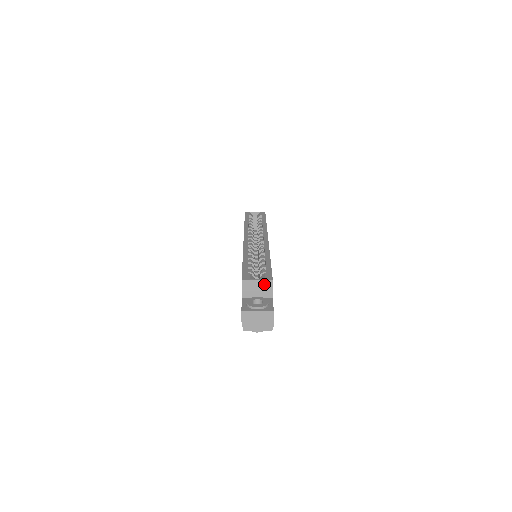
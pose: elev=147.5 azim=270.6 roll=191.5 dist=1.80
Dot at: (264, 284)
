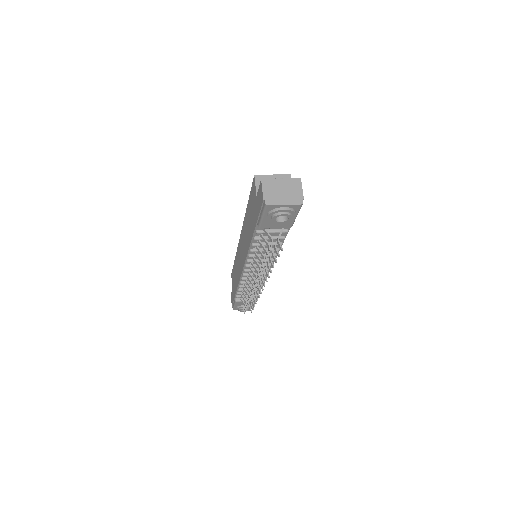
Dot at: occluded
